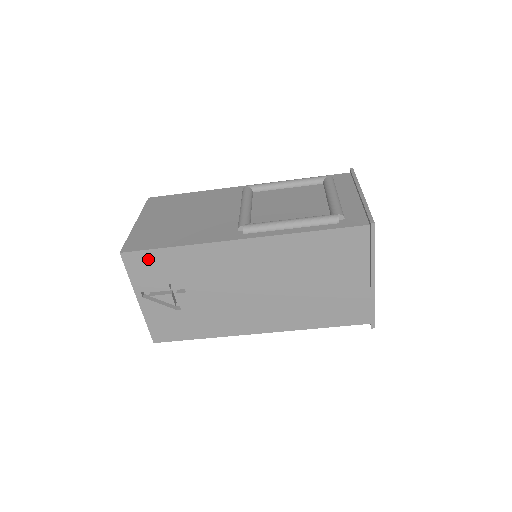
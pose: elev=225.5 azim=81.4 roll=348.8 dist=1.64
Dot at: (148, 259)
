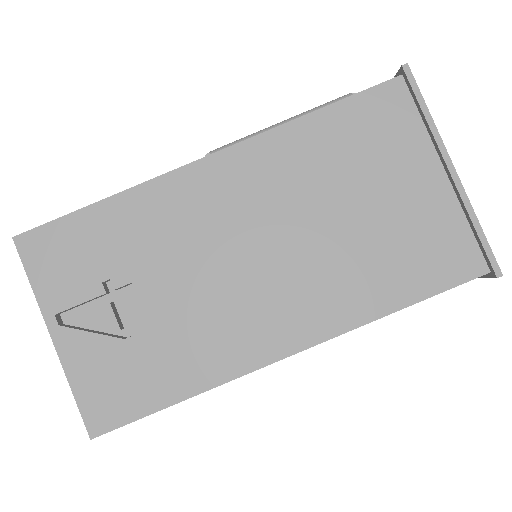
Dot at: (61, 237)
